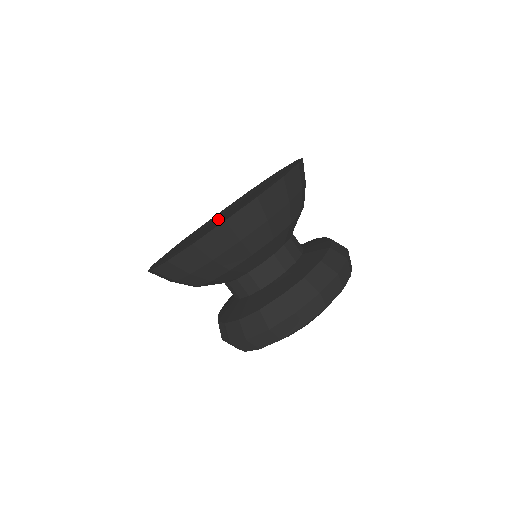
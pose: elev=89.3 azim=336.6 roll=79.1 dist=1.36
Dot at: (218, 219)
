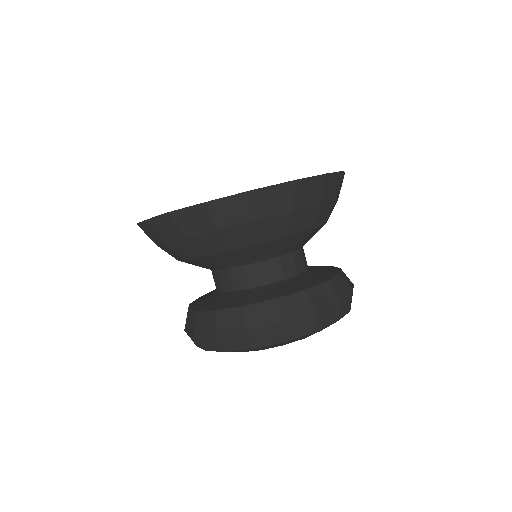
Dot at: occluded
